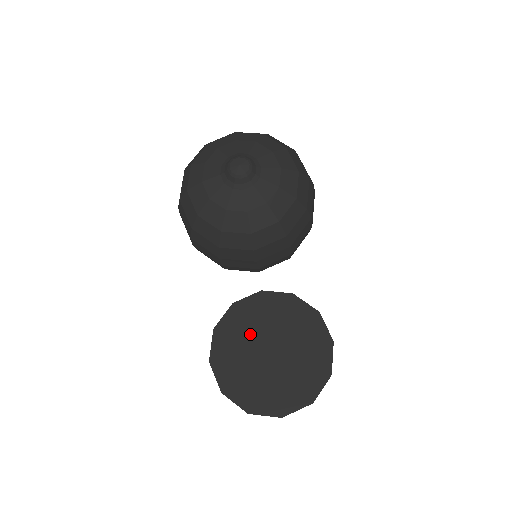
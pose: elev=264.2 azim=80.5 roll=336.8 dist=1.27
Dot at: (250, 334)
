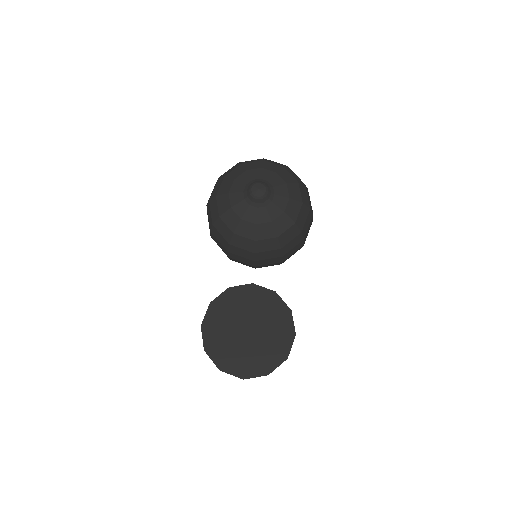
Dot at: (236, 313)
